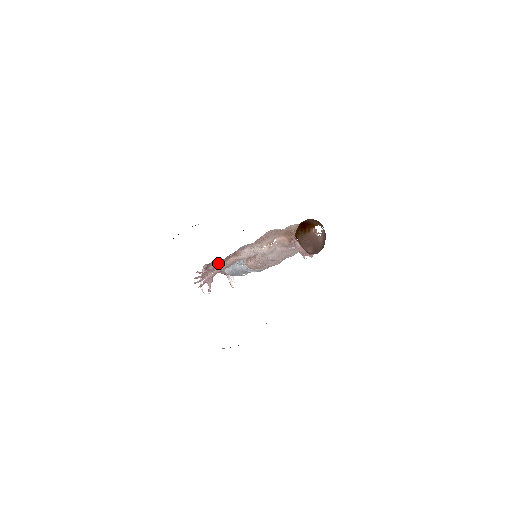
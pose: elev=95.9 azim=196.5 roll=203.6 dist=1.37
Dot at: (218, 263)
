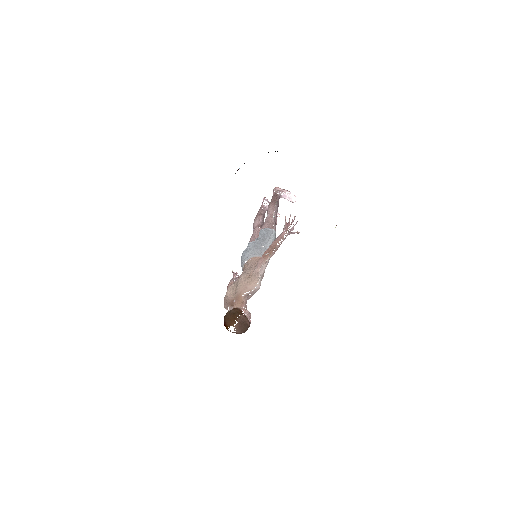
Dot at: occluded
